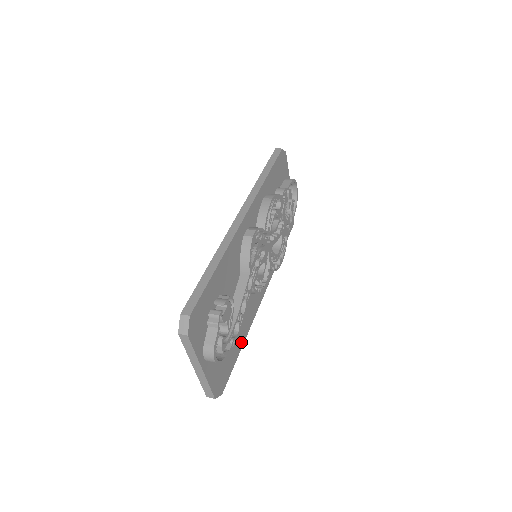
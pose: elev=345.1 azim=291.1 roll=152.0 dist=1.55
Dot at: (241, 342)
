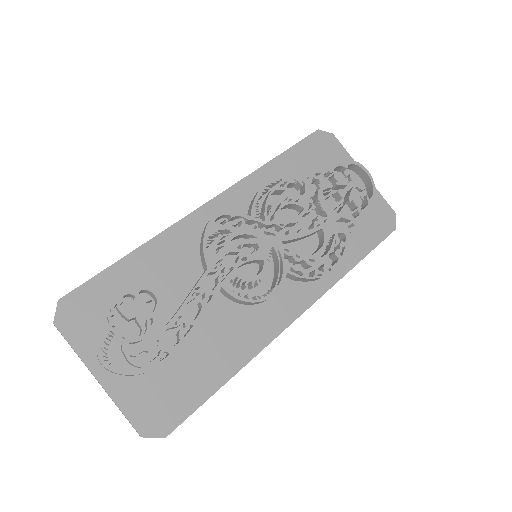
Dot at: (225, 372)
